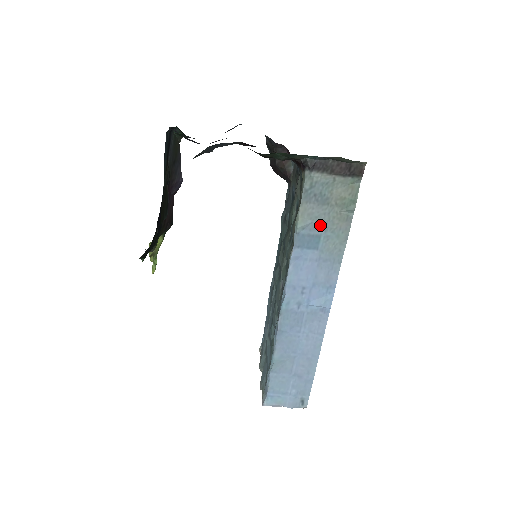
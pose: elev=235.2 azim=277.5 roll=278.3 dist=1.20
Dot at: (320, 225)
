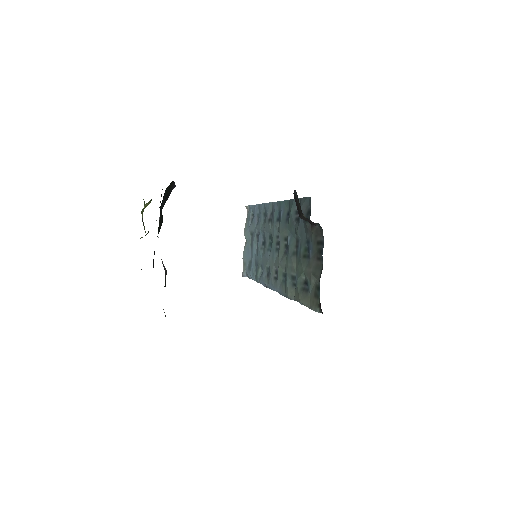
Dot at: occluded
